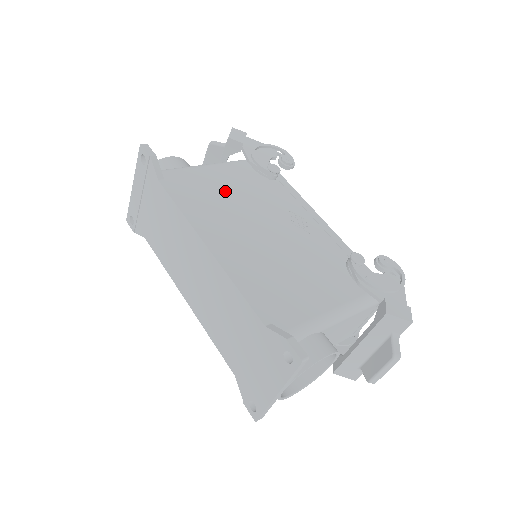
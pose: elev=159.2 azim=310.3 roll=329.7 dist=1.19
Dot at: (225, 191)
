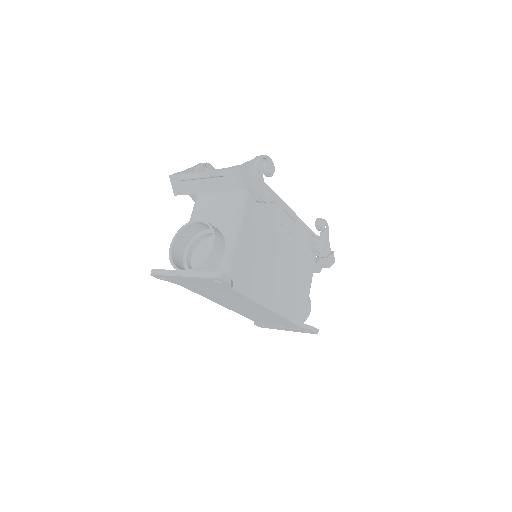
Dot at: (256, 250)
